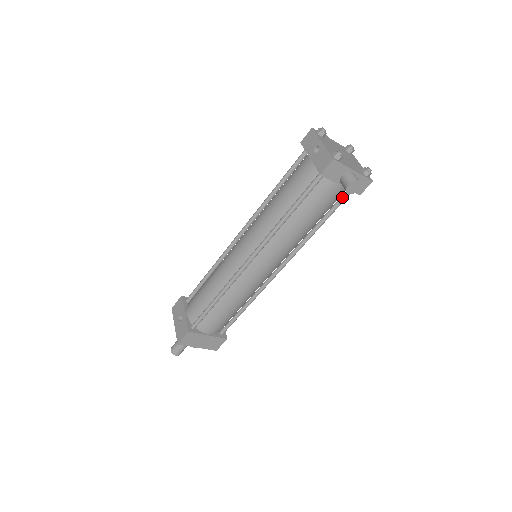
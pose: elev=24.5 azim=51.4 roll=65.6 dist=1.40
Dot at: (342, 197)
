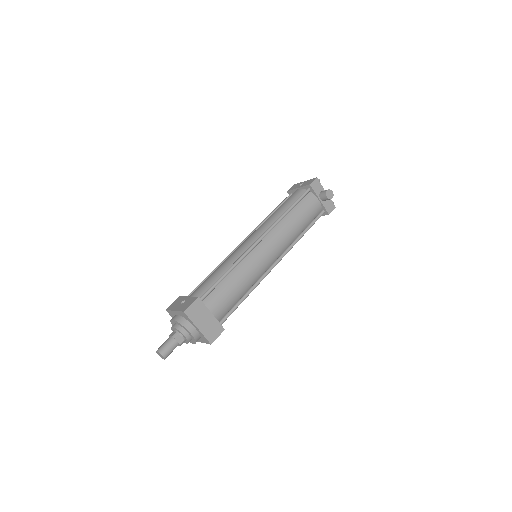
Dot at: (318, 215)
